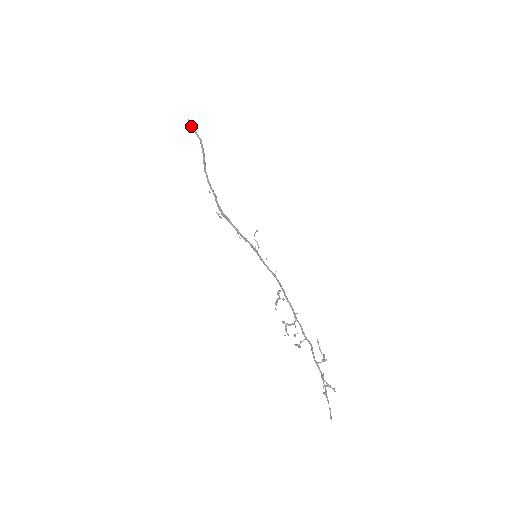
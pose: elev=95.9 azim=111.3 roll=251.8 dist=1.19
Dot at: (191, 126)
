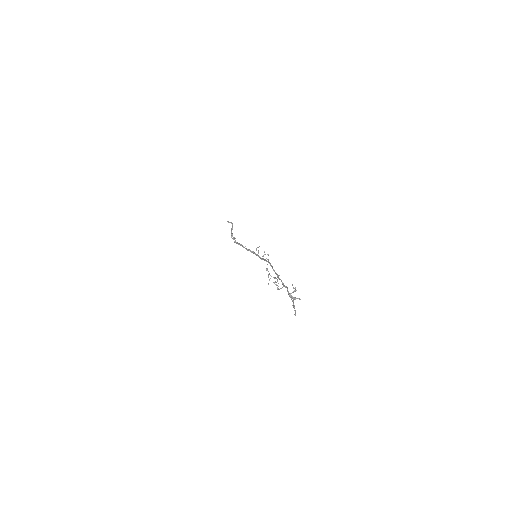
Dot at: (228, 222)
